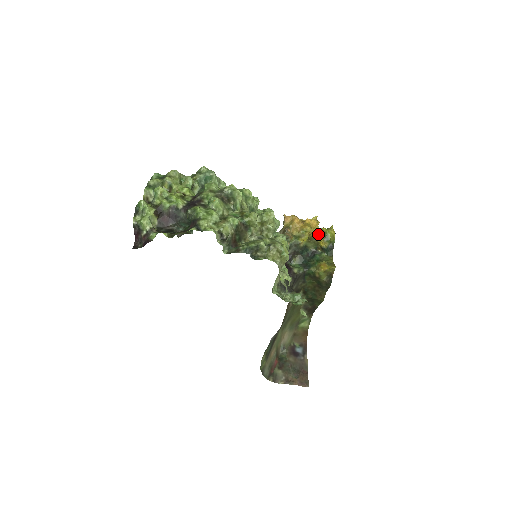
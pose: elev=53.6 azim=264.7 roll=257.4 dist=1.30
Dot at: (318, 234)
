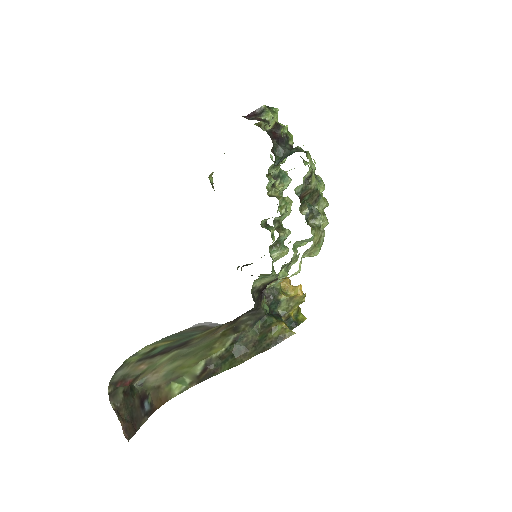
Dot at: (303, 300)
